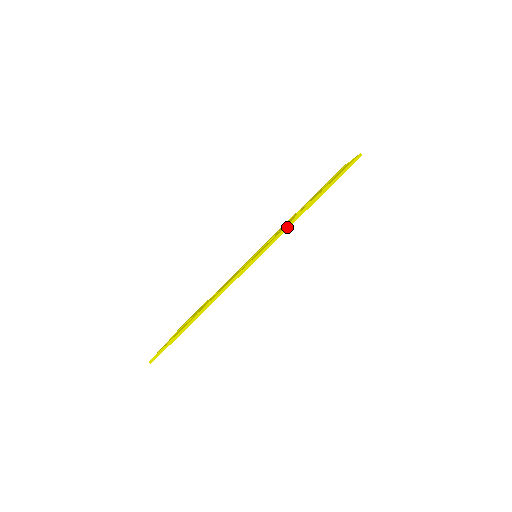
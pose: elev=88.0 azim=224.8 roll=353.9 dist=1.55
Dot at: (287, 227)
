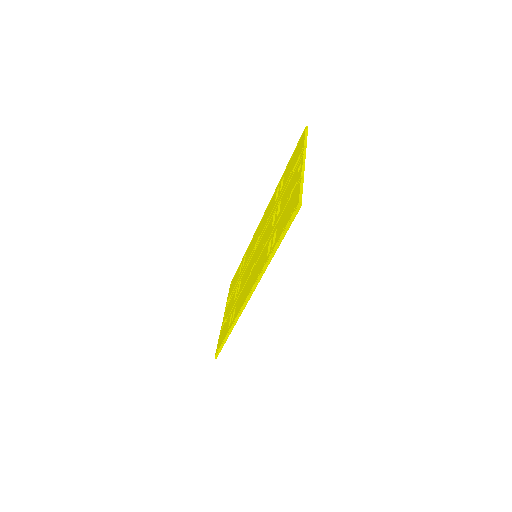
Dot at: (263, 272)
